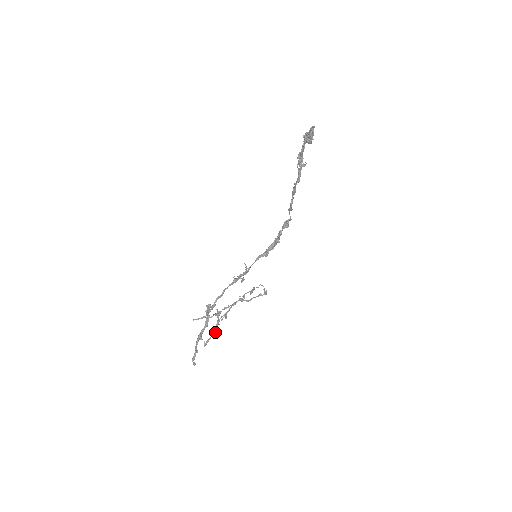
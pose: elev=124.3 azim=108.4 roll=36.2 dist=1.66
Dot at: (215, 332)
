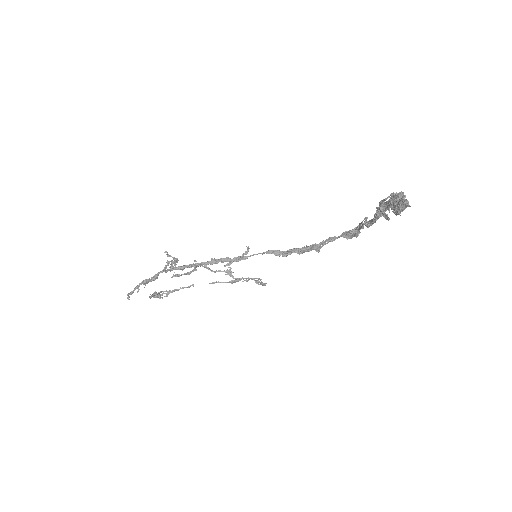
Dot at: (150, 298)
